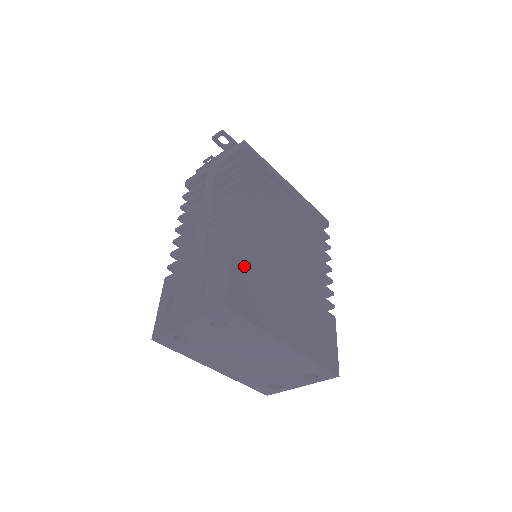
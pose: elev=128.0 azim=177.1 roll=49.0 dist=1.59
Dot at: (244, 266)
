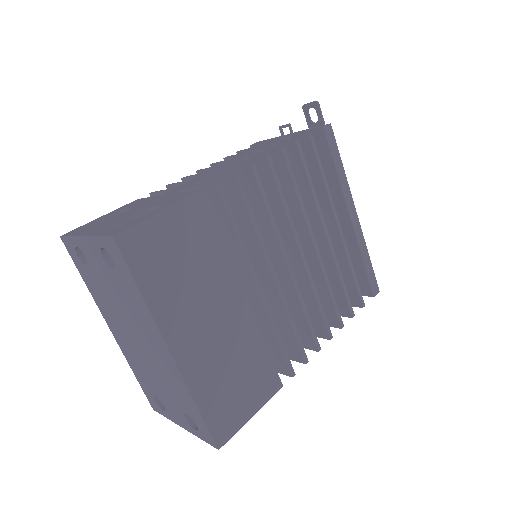
Dot at: (191, 223)
